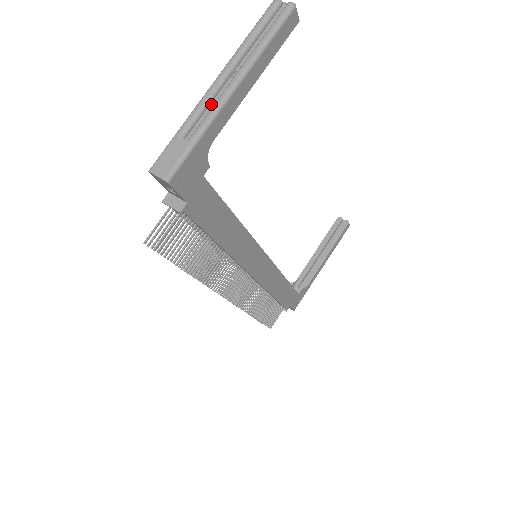
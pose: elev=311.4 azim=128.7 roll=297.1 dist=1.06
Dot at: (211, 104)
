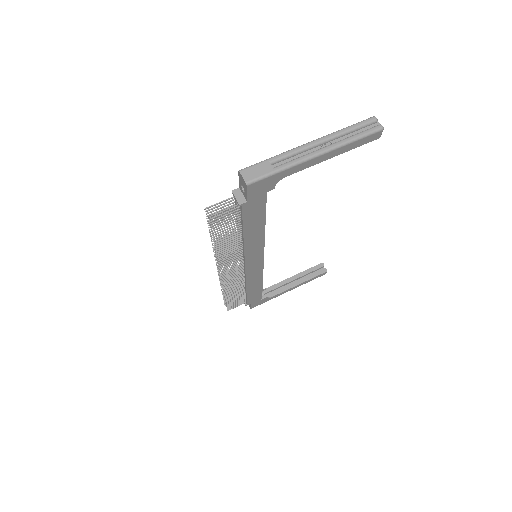
Dot at: (299, 154)
